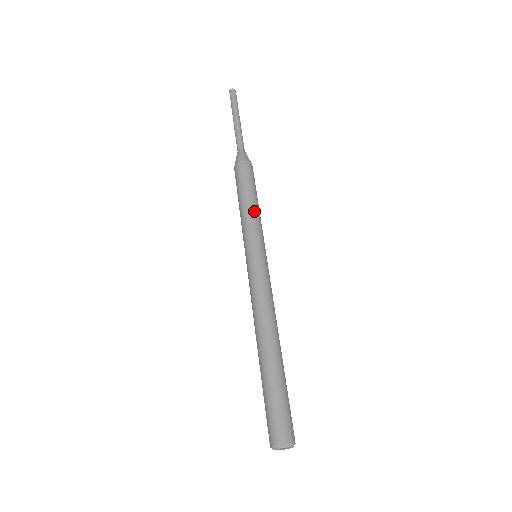
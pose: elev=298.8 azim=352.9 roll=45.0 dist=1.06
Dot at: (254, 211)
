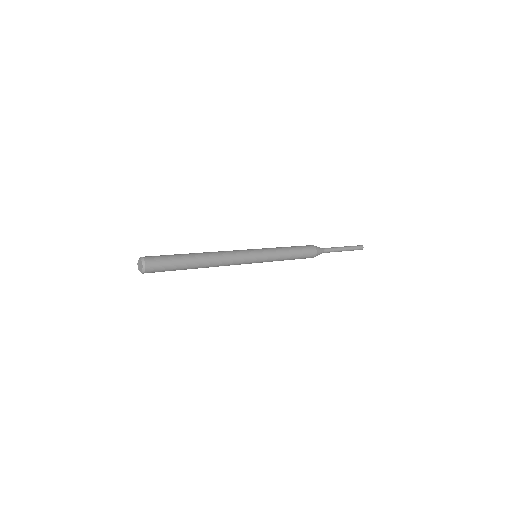
Dot at: (284, 249)
